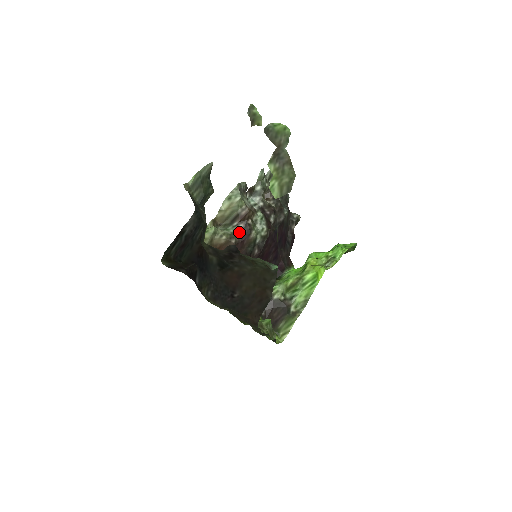
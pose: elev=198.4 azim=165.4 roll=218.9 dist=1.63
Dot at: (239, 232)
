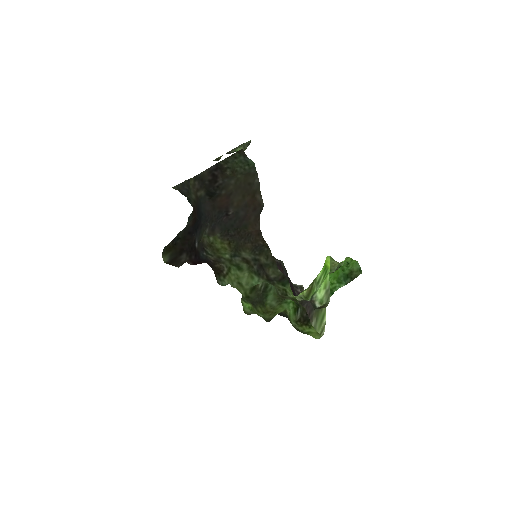
Dot at: occluded
